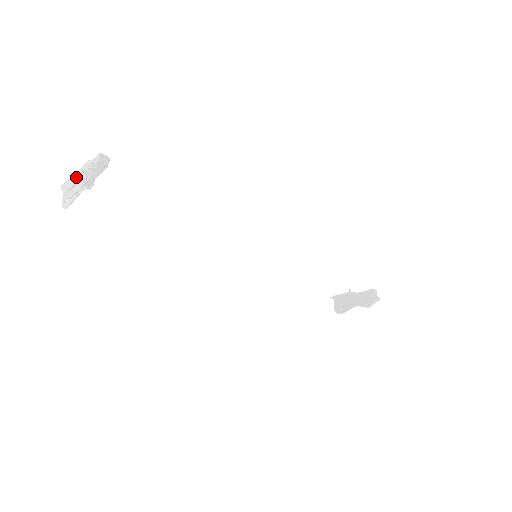
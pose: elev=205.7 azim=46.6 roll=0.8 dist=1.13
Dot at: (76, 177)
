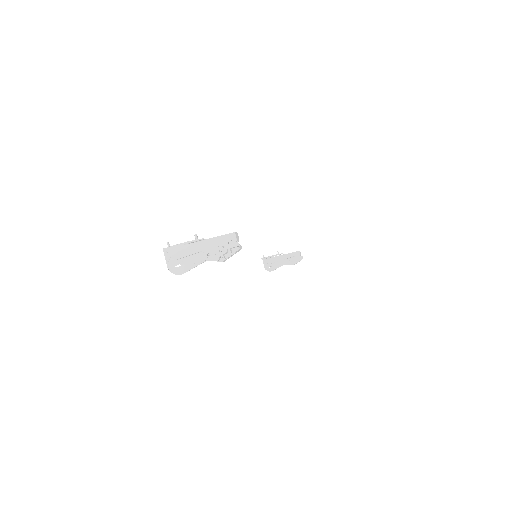
Dot at: (197, 248)
